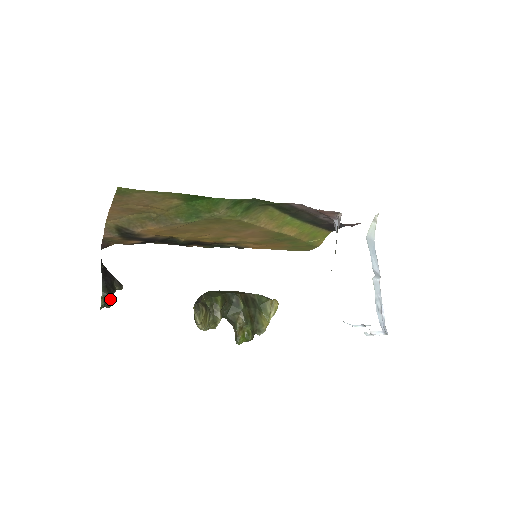
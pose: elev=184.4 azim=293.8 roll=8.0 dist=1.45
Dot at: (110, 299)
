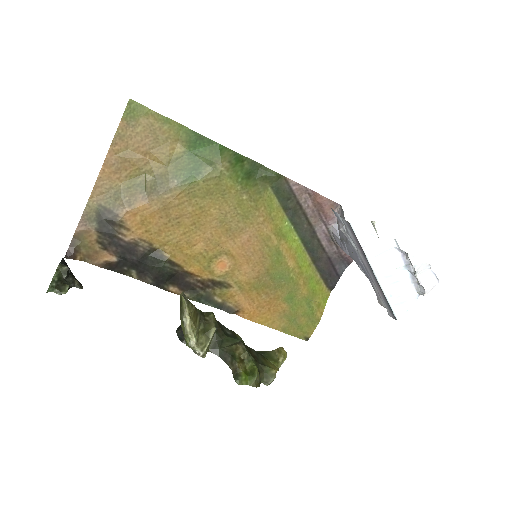
Dot at: (65, 283)
